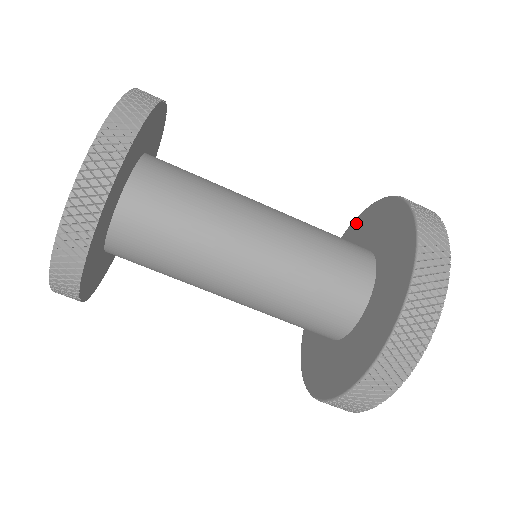
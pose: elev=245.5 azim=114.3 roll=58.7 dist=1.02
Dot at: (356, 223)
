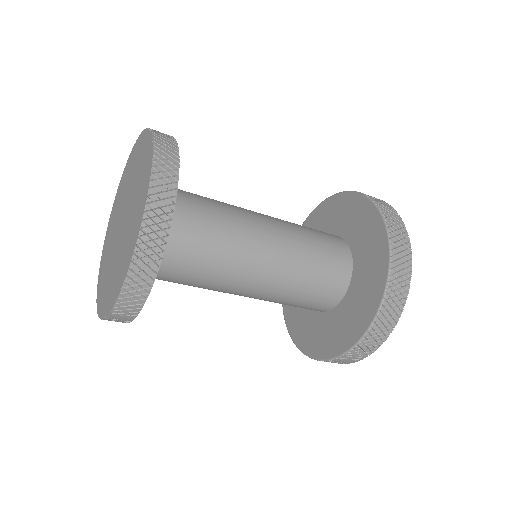
Dot at: (378, 229)
